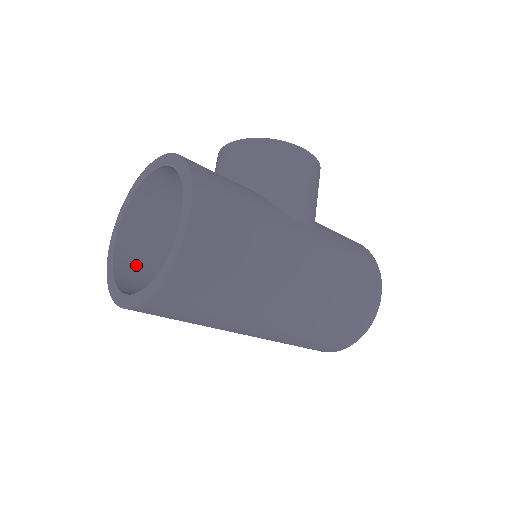
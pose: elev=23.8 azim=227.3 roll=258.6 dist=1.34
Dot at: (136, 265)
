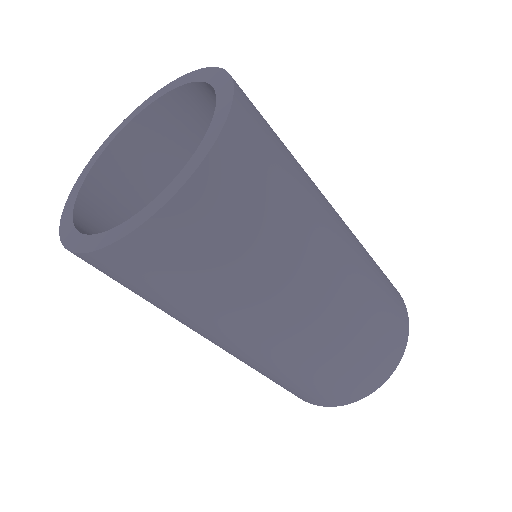
Dot at: occluded
